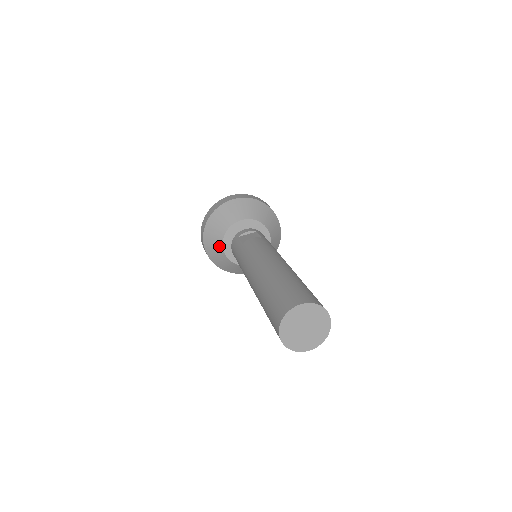
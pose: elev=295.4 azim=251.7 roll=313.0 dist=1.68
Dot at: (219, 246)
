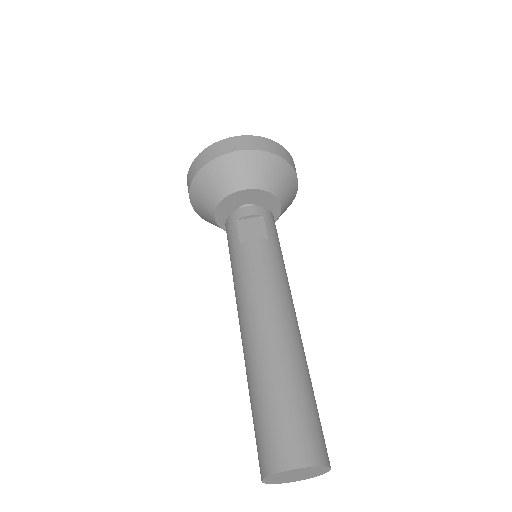
Dot at: (209, 212)
